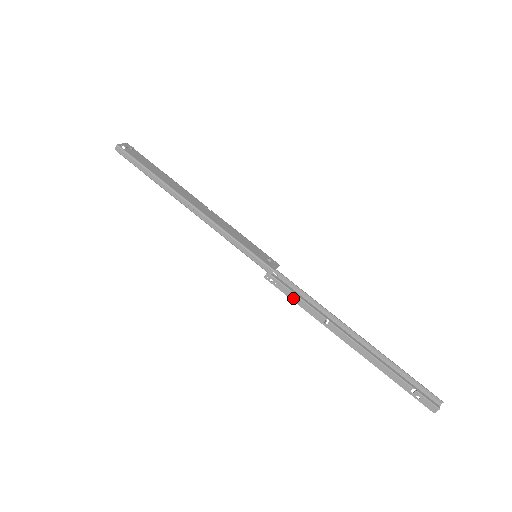
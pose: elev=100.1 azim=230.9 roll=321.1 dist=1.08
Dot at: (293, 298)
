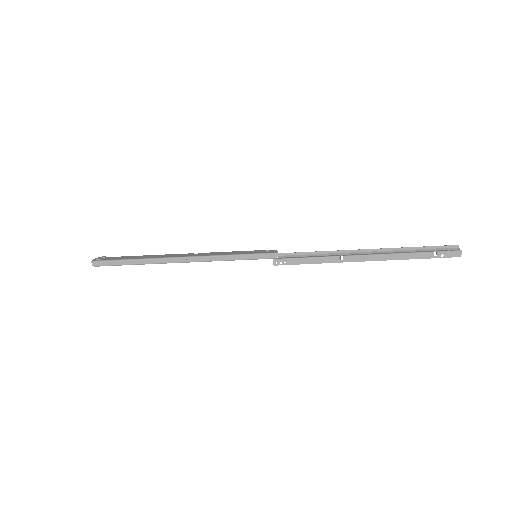
Dot at: (305, 262)
